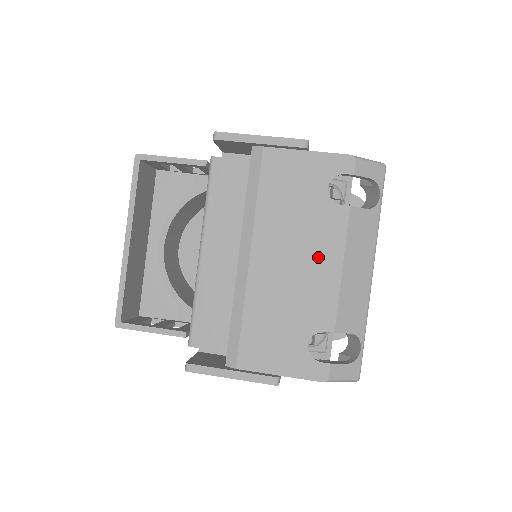
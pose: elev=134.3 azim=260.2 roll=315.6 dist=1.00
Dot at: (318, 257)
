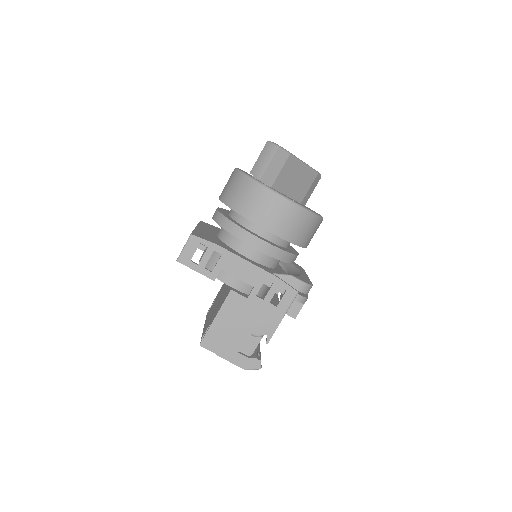
Dot at: occluded
